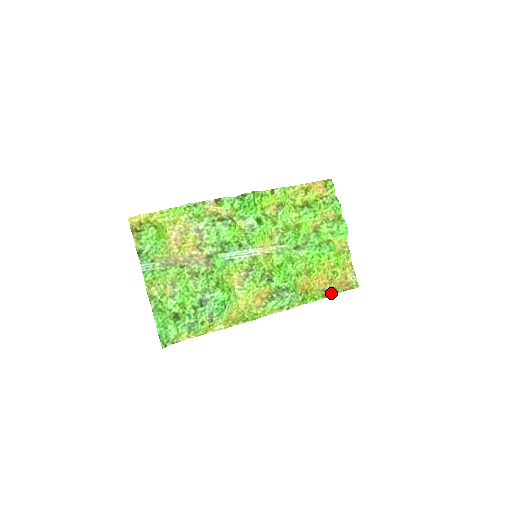
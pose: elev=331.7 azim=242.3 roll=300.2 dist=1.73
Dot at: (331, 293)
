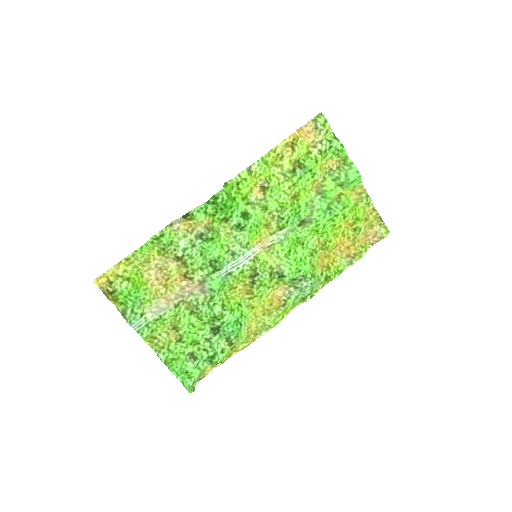
Dot at: (357, 256)
